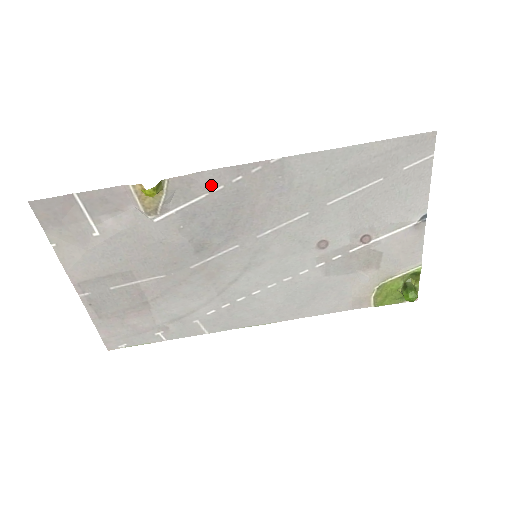
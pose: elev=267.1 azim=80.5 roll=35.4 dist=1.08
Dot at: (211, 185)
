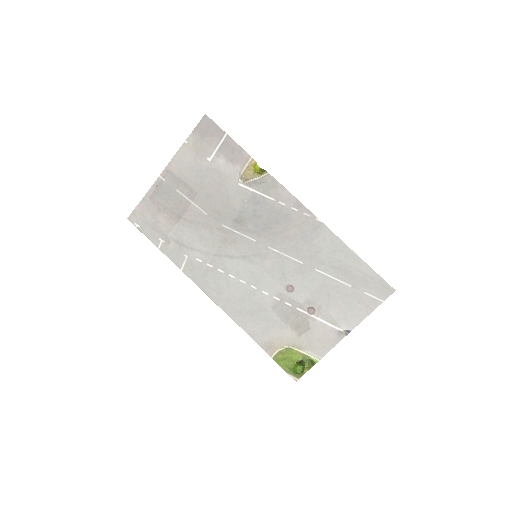
Dot at: (281, 198)
